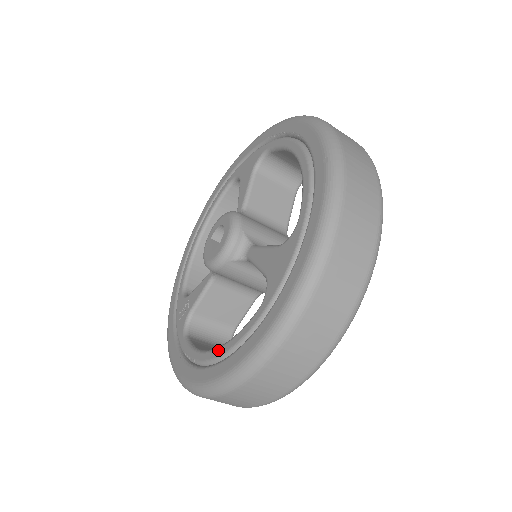
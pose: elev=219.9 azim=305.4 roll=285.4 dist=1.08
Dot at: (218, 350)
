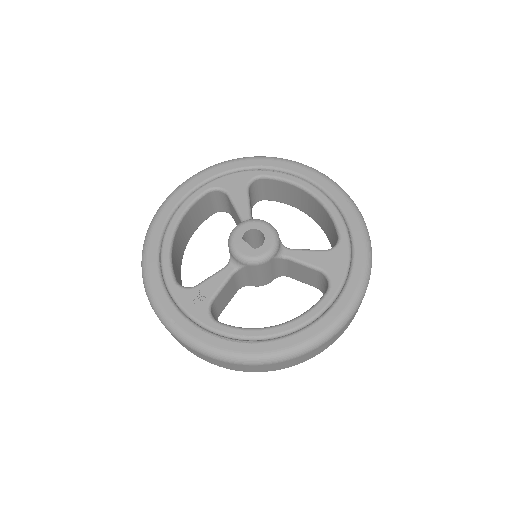
Dot at: (291, 324)
